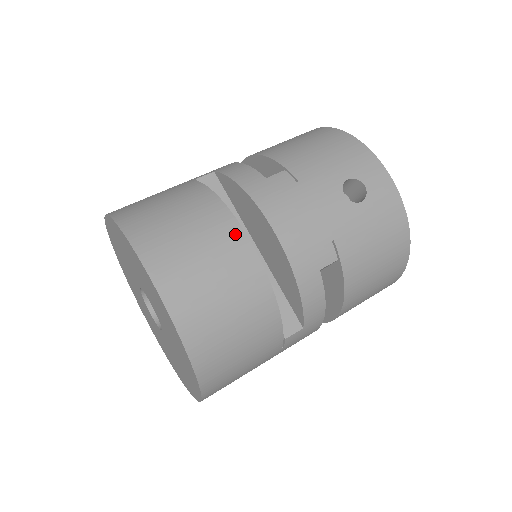
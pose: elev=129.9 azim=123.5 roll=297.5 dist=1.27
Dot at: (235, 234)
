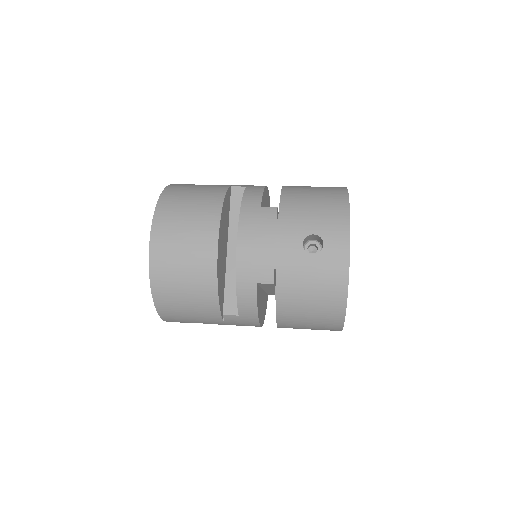
Dot at: (212, 232)
